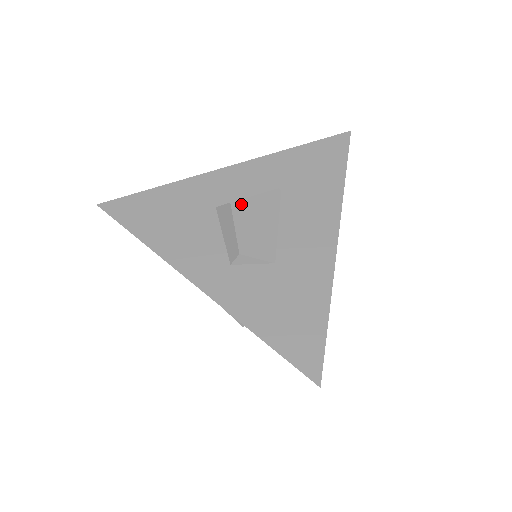
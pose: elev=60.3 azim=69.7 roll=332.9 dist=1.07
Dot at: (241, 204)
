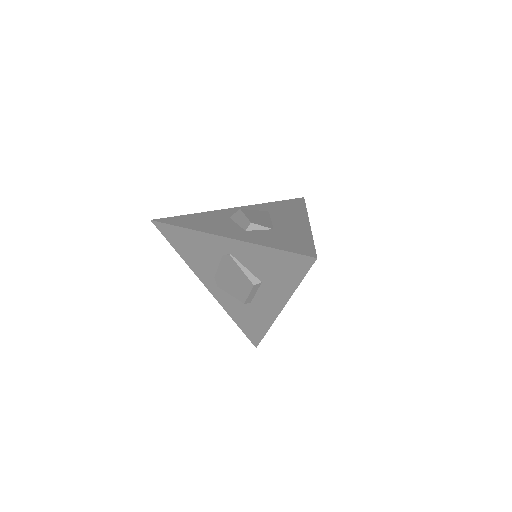
Dot at: (247, 210)
